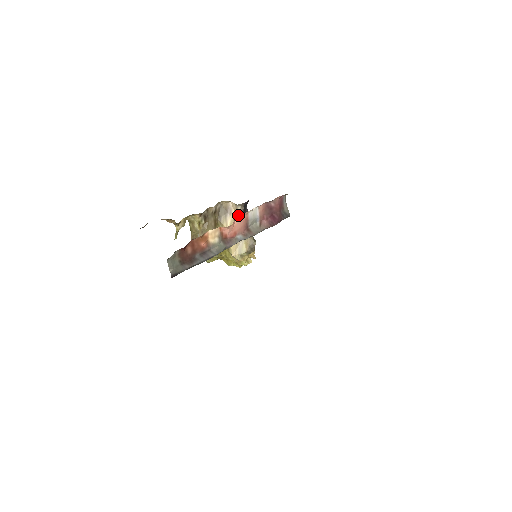
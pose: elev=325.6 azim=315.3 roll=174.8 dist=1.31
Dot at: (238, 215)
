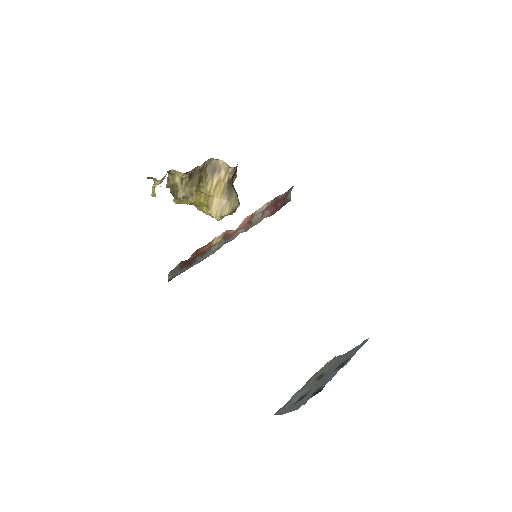
Dot at: (228, 176)
